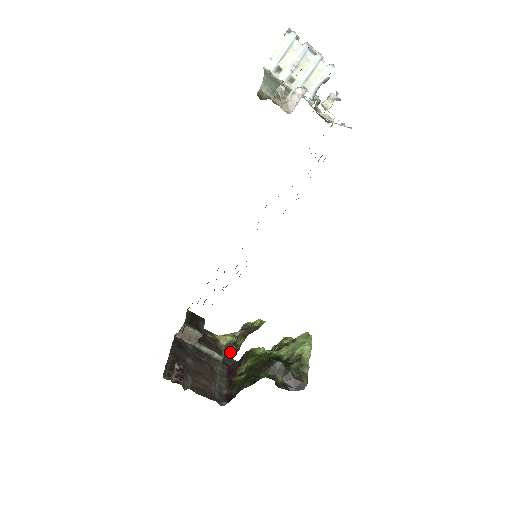
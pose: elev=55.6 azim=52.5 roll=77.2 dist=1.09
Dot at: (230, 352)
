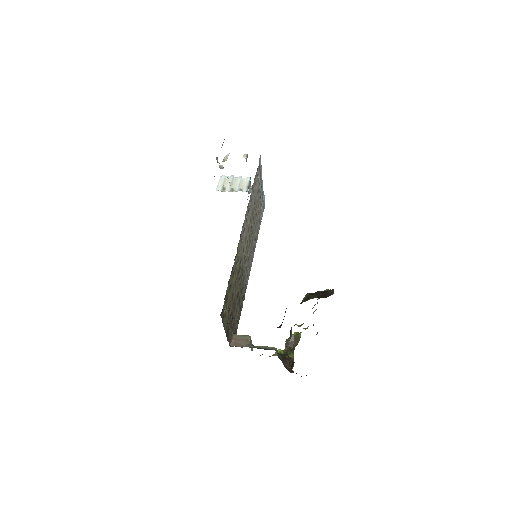
Dot at: (285, 359)
